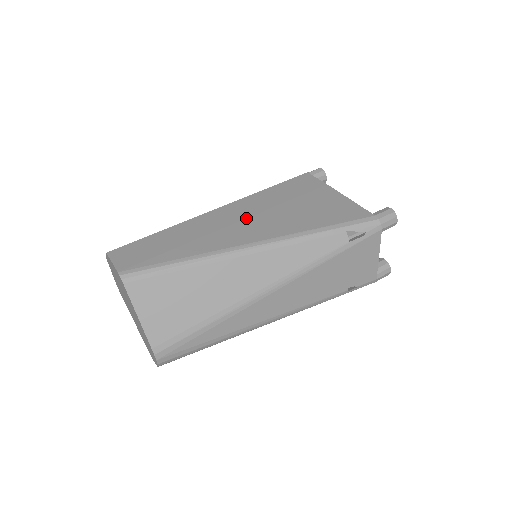
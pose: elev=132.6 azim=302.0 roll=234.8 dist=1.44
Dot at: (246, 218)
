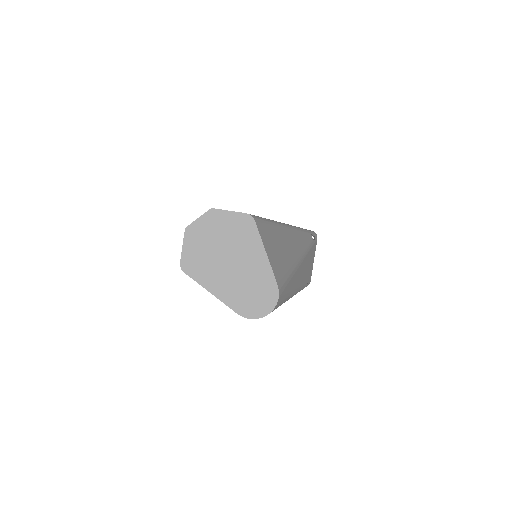
Dot at: occluded
